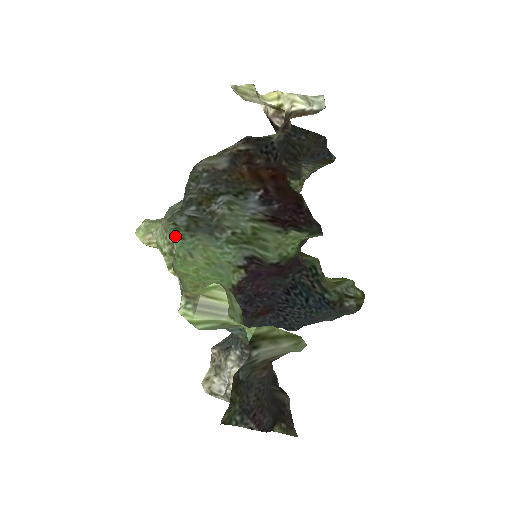
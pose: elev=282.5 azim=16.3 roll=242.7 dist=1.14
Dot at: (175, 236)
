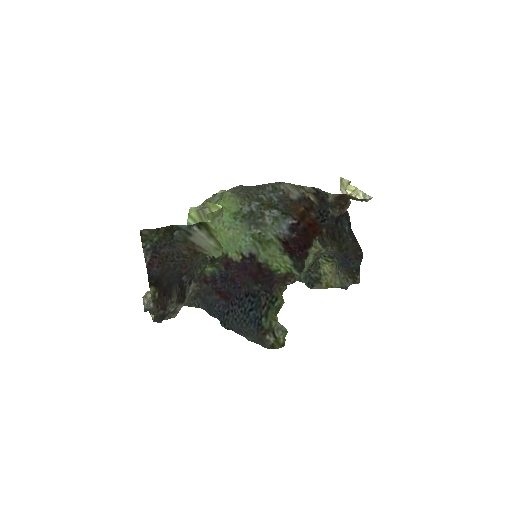
Dot at: (234, 215)
